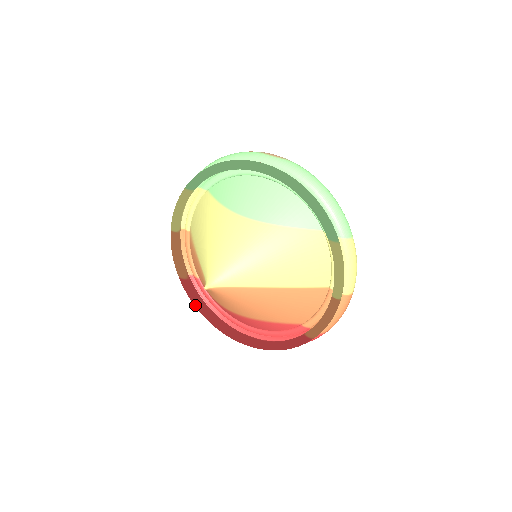
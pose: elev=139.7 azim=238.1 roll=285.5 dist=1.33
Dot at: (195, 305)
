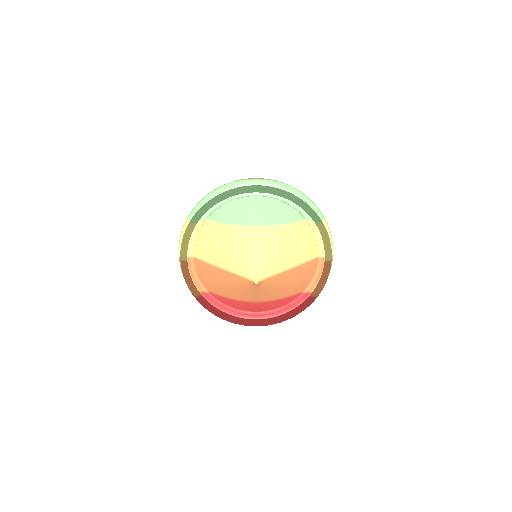
Dot at: (214, 313)
